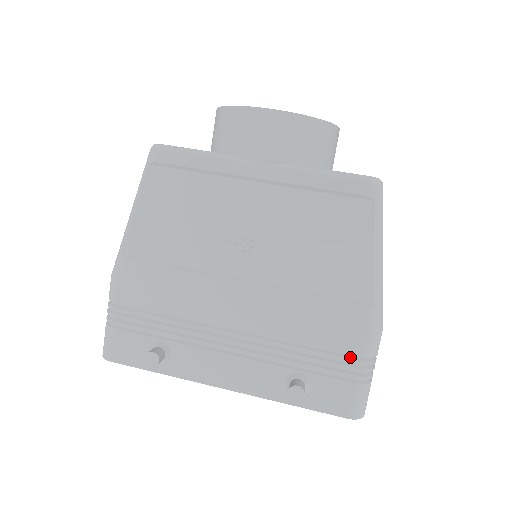
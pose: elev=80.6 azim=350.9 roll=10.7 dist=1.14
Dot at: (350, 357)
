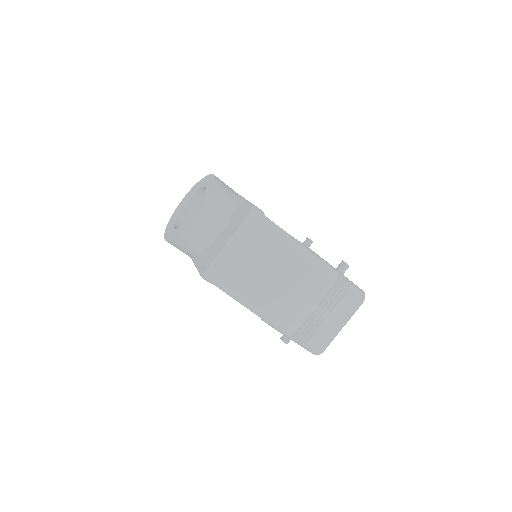
Dot at: occluded
